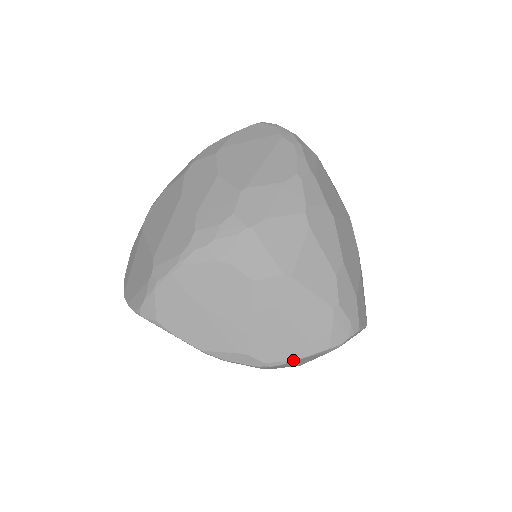
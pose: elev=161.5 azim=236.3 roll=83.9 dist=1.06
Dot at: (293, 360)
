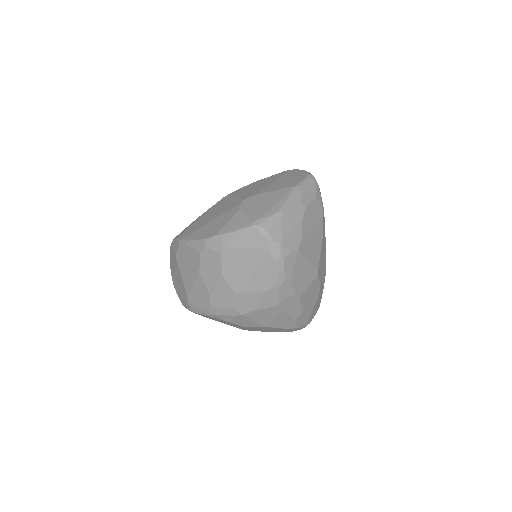
Dot at: occluded
